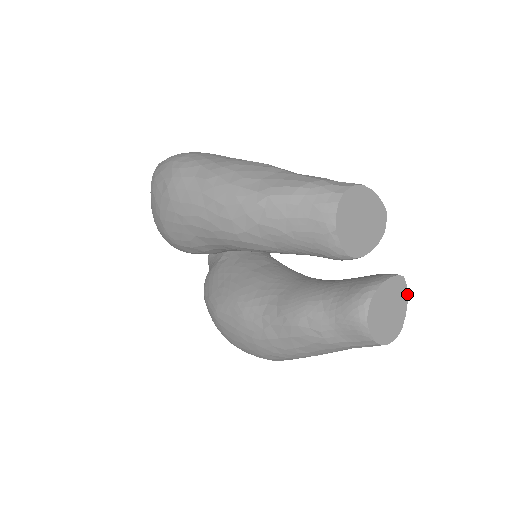
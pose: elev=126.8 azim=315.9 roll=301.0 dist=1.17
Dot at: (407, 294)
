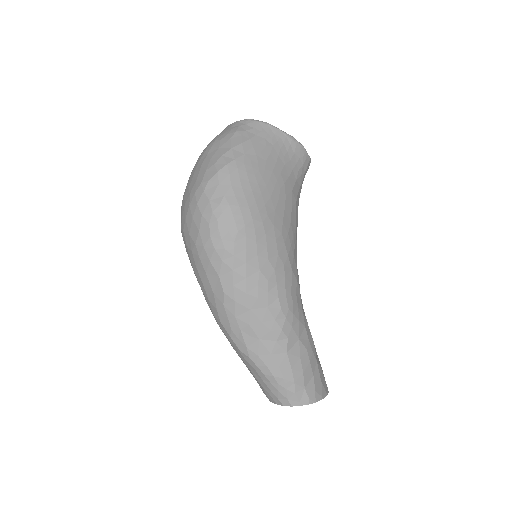
Dot at: occluded
